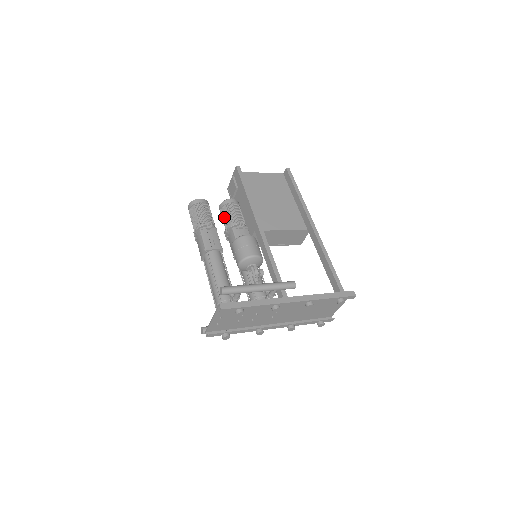
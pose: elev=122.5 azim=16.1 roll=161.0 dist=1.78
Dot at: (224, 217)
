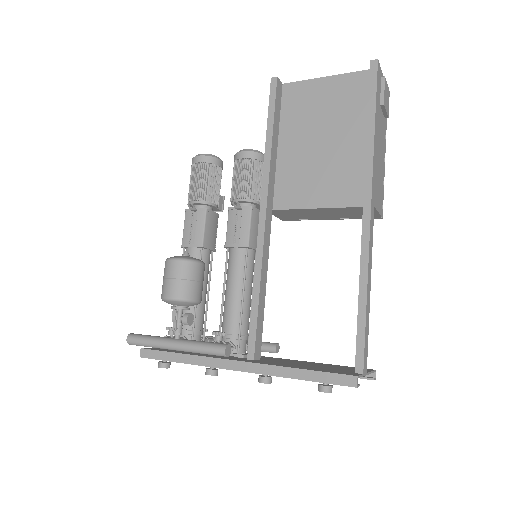
Dot at: (232, 182)
